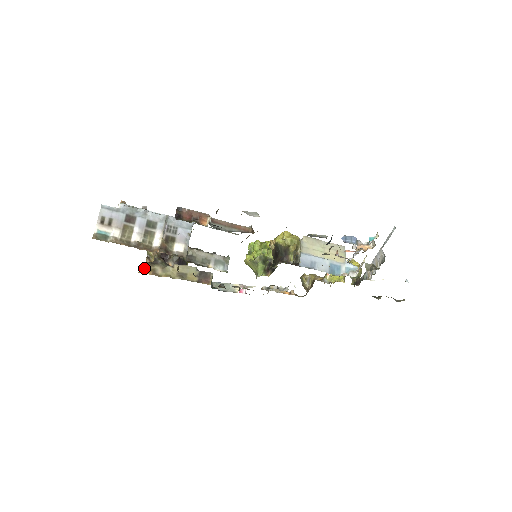
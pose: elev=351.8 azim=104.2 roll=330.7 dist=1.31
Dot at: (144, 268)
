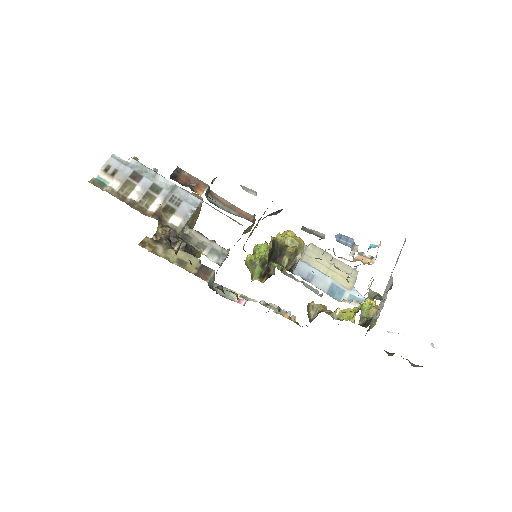
Dot at: (146, 243)
